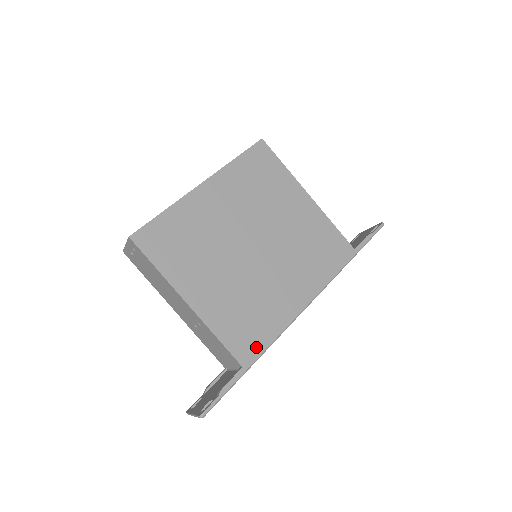
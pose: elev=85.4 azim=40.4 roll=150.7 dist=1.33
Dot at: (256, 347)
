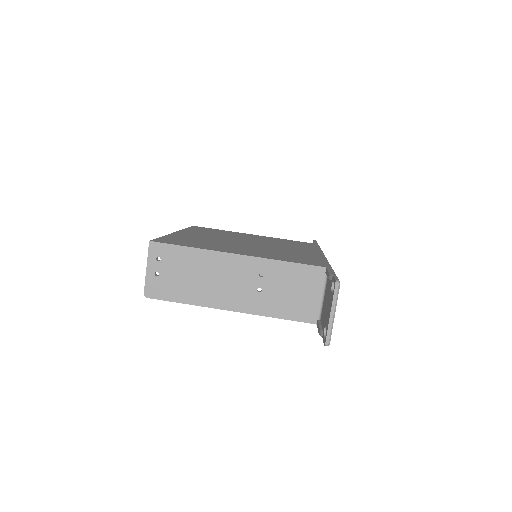
Dot at: (320, 263)
